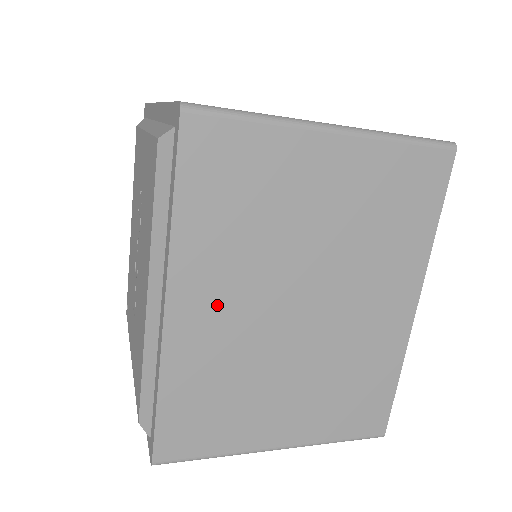
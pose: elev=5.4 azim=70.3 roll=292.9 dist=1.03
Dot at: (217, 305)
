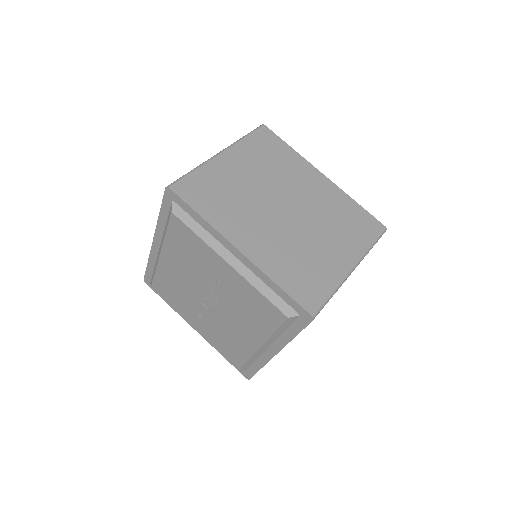
Dot at: occluded
